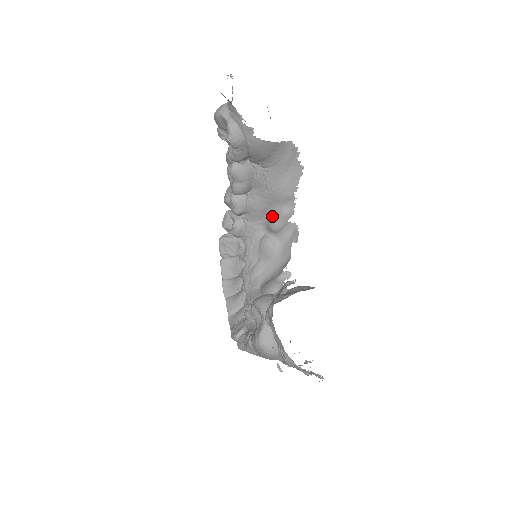
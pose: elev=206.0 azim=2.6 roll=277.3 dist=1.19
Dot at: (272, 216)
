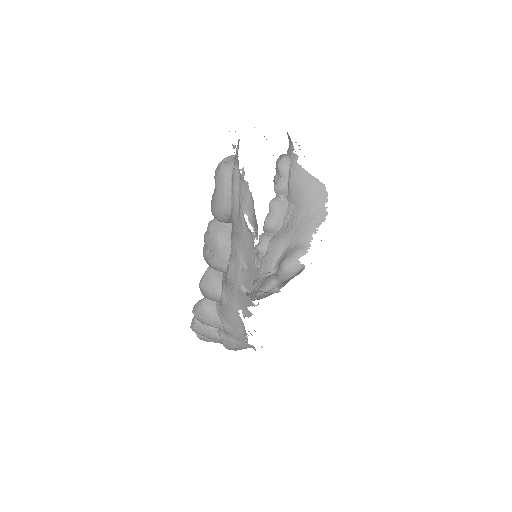
Dot at: (287, 254)
